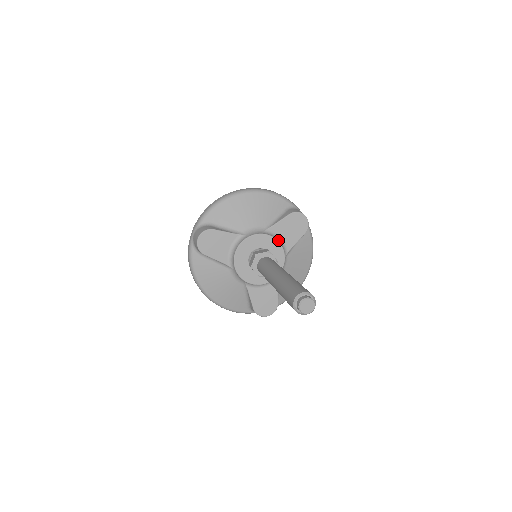
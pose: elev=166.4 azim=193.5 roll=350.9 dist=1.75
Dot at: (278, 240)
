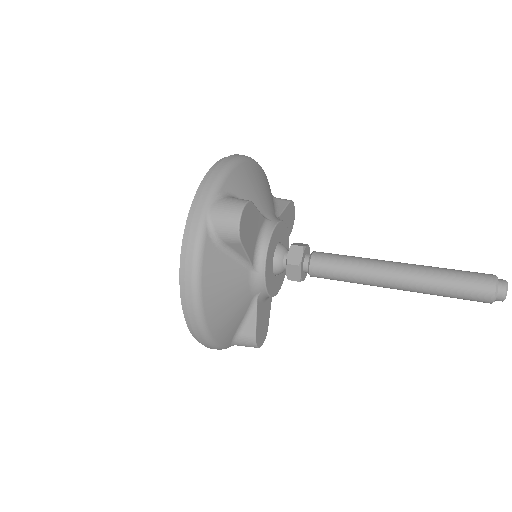
Dot at: occluded
